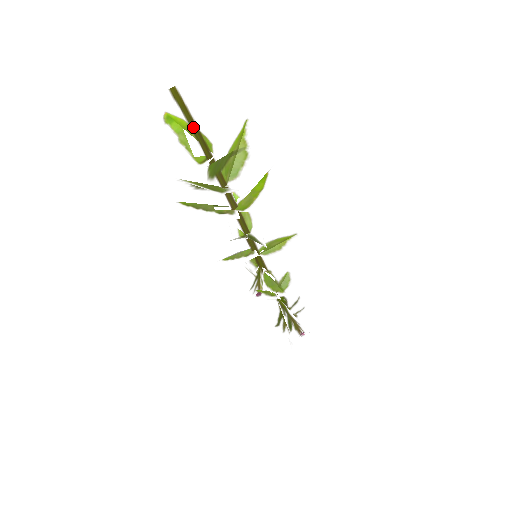
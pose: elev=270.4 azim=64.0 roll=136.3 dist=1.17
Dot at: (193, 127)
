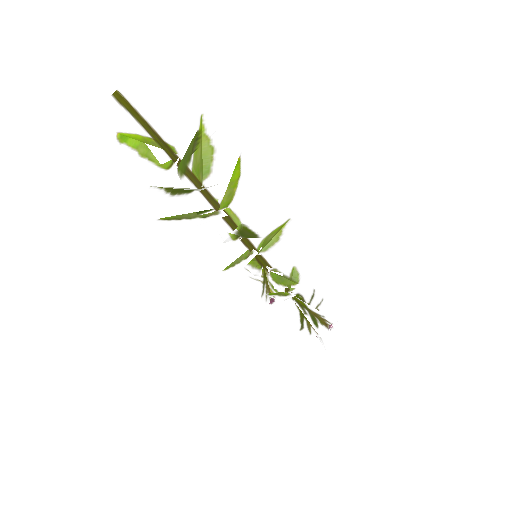
Dot at: (149, 130)
